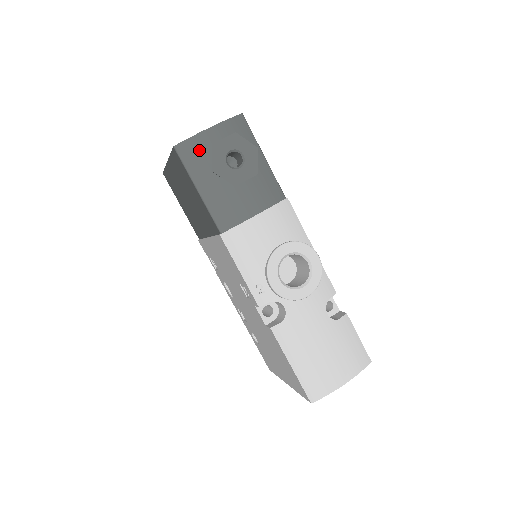
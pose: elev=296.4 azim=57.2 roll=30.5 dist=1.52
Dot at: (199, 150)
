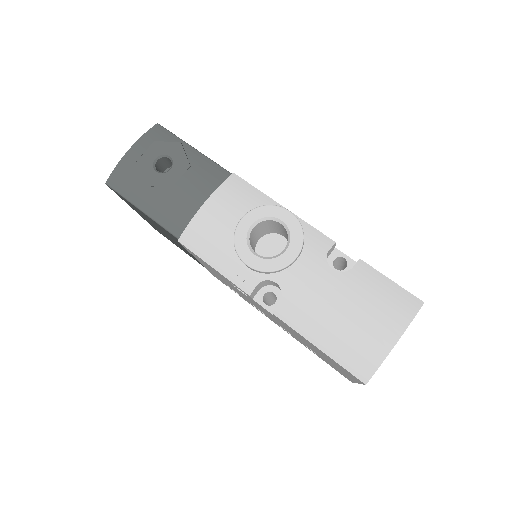
Dot at: (127, 174)
